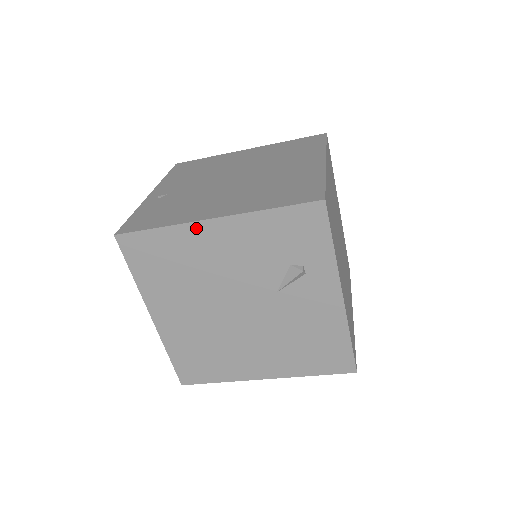
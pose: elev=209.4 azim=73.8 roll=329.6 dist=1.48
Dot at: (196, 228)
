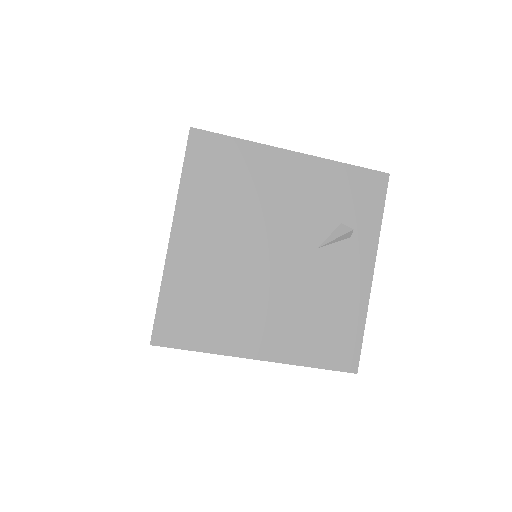
Dot at: (274, 154)
